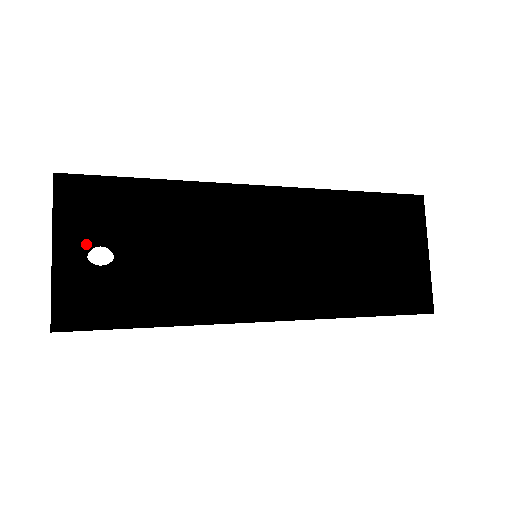
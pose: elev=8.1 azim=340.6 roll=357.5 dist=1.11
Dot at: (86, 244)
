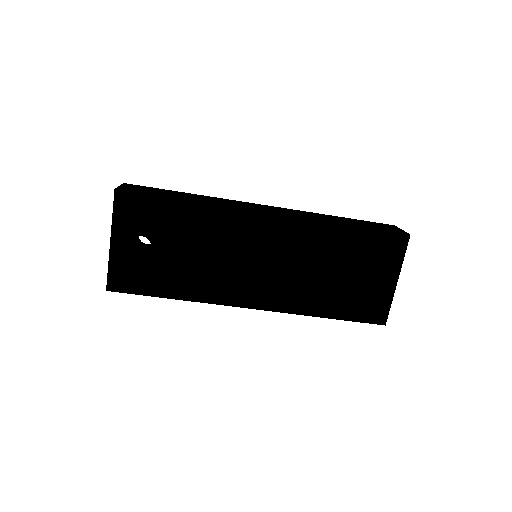
Dot at: (132, 240)
